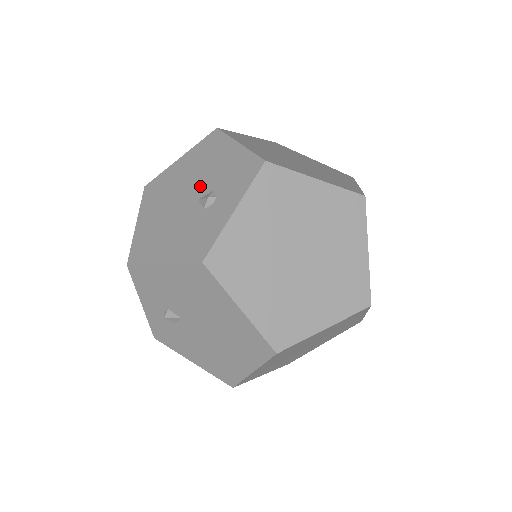
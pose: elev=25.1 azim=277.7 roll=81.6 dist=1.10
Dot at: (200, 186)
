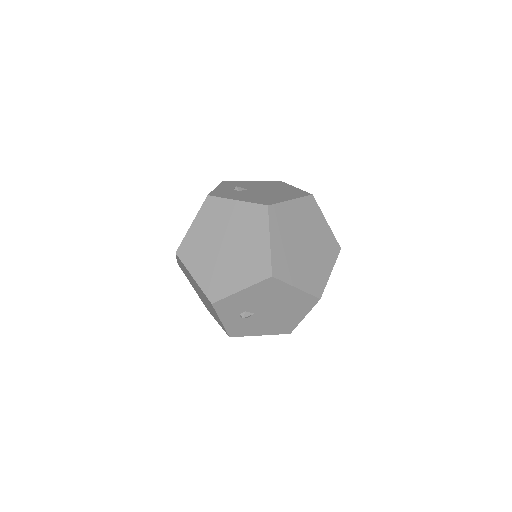
Dot at: occluded
